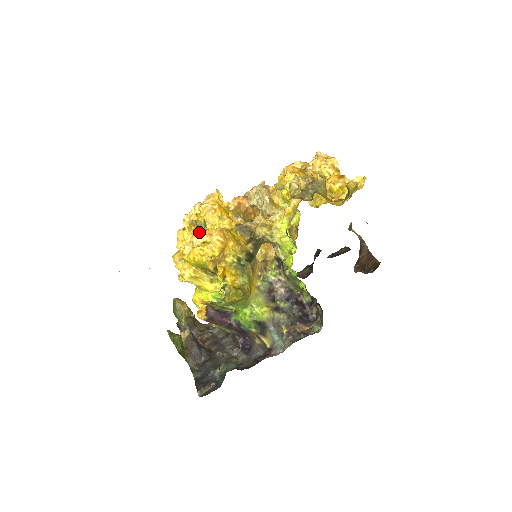
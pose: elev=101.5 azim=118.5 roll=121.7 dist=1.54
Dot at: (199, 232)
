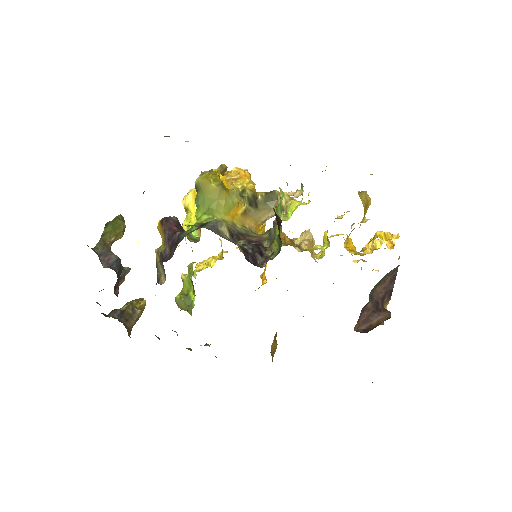
Dot at: occluded
